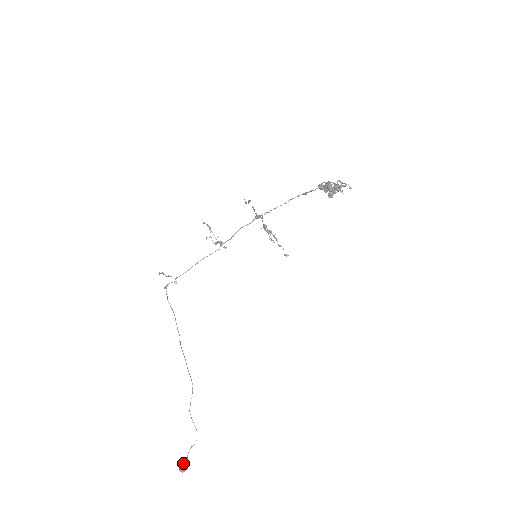
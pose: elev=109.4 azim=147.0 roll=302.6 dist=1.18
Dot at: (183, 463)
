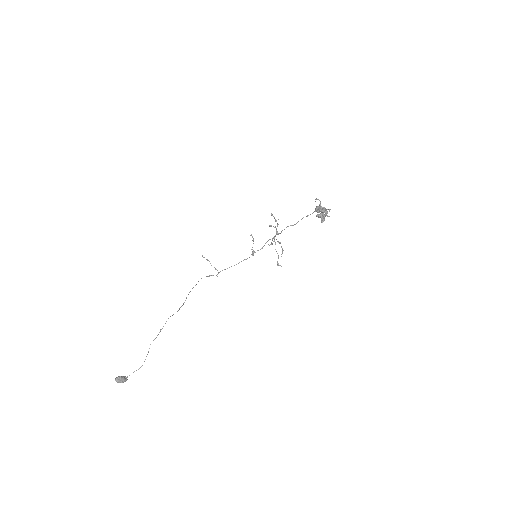
Dot at: (121, 376)
